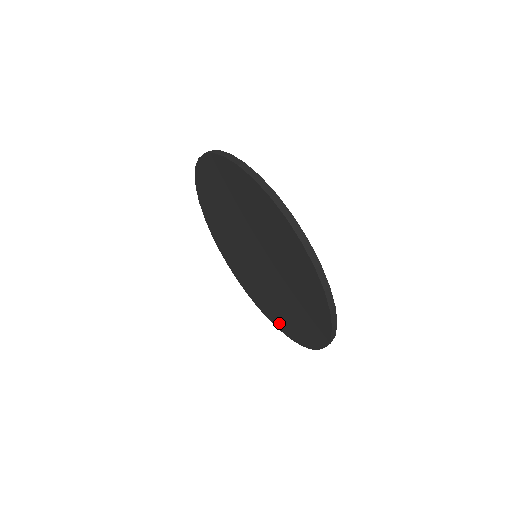
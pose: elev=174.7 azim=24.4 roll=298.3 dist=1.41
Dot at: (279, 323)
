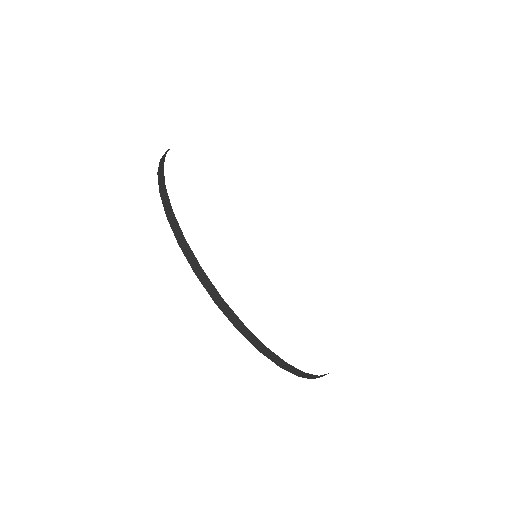
Dot at: occluded
